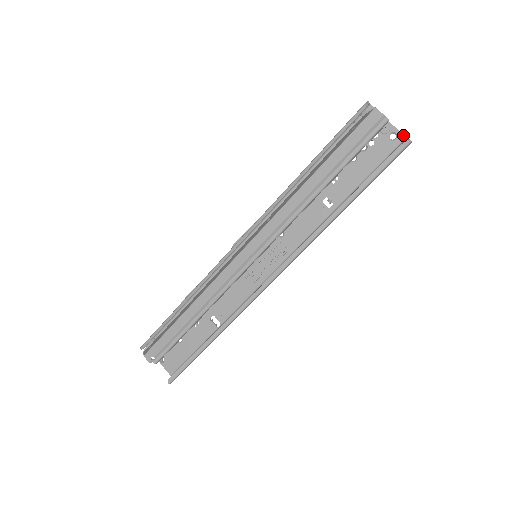
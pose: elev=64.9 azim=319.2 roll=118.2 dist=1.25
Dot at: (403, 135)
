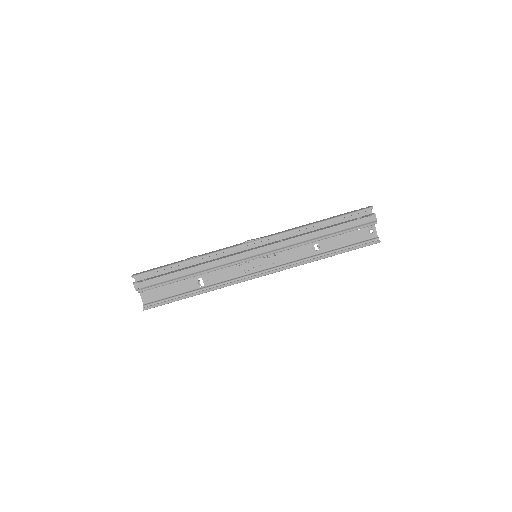
Dot at: occluded
